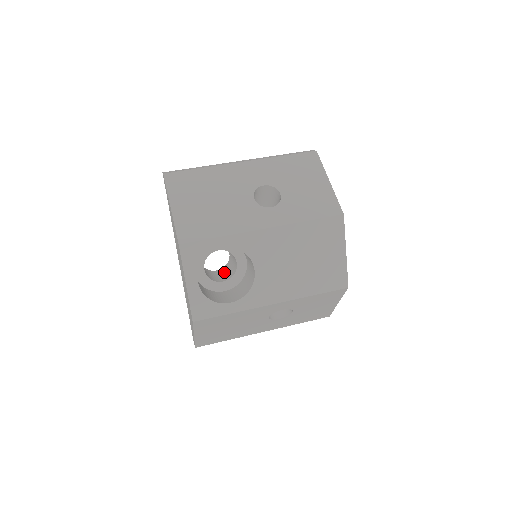
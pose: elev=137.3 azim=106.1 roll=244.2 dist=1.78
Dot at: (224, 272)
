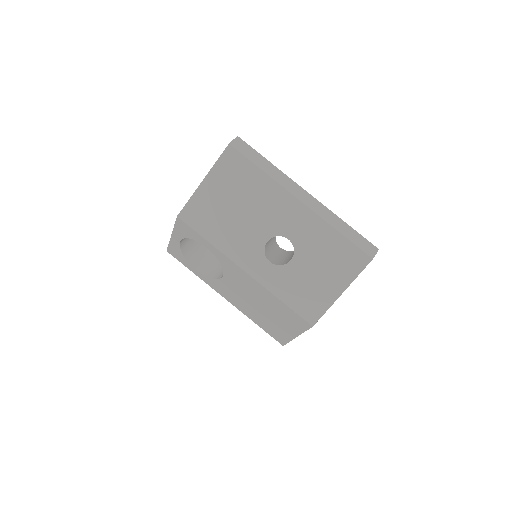
Dot at: occluded
